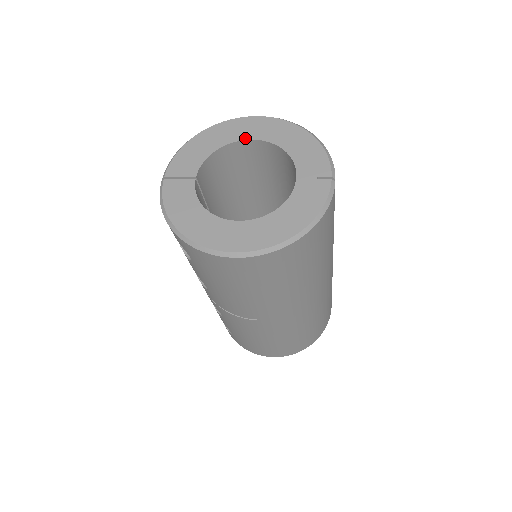
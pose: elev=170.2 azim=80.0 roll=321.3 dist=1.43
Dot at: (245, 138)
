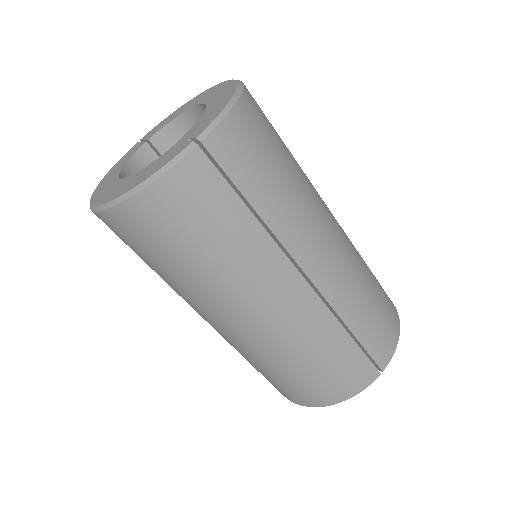
Dot at: (200, 103)
